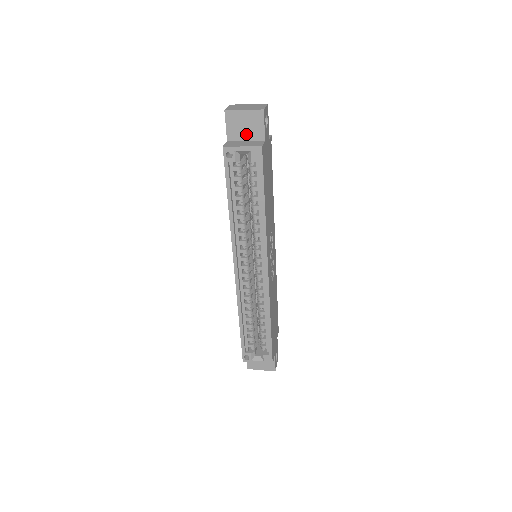
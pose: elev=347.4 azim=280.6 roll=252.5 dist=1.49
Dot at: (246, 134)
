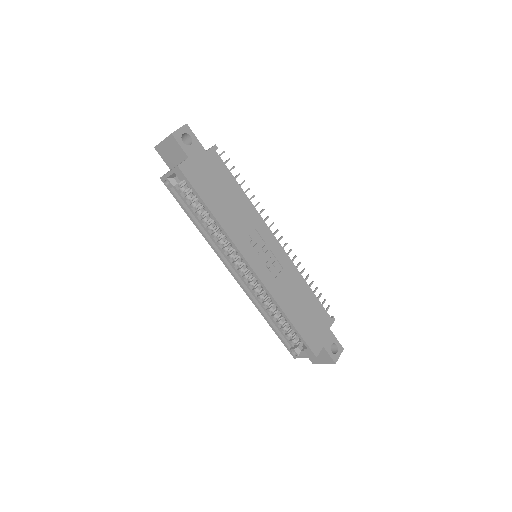
Dot at: (176, 159)
